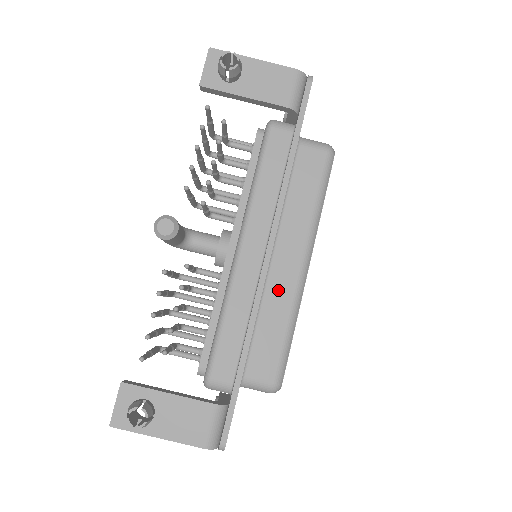
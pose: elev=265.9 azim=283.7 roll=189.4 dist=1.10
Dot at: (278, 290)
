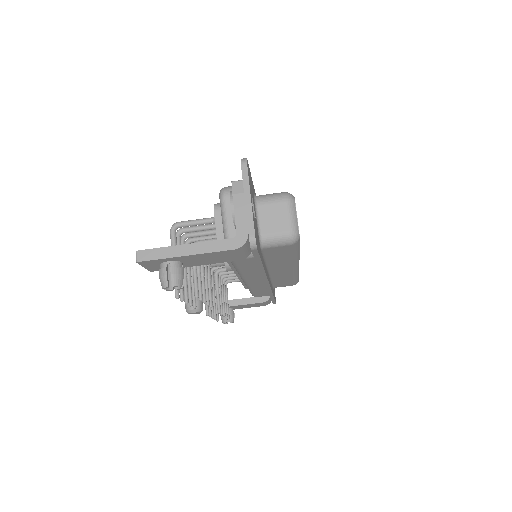
Dot at: (281, 276)
